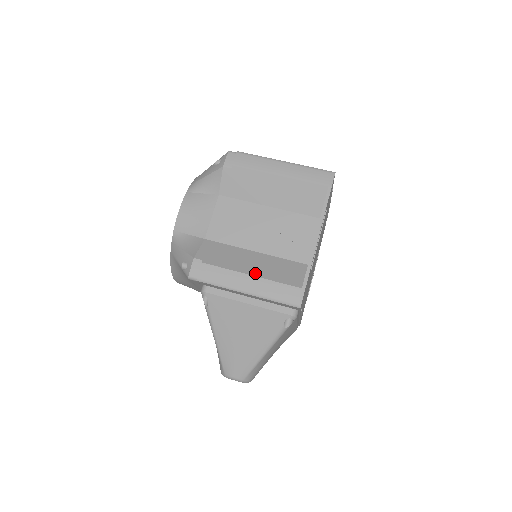
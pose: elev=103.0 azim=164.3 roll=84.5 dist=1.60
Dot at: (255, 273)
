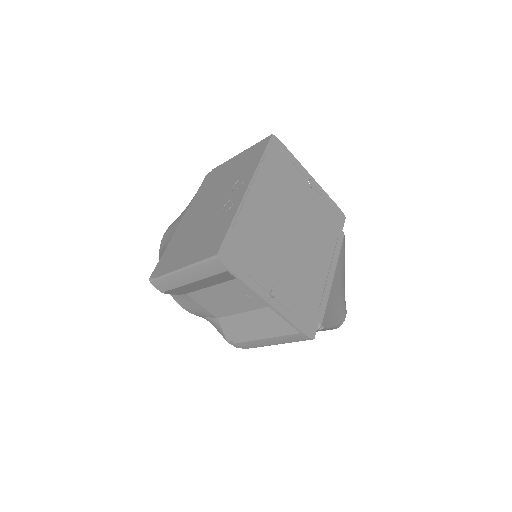
Dot at: (265, 335)
